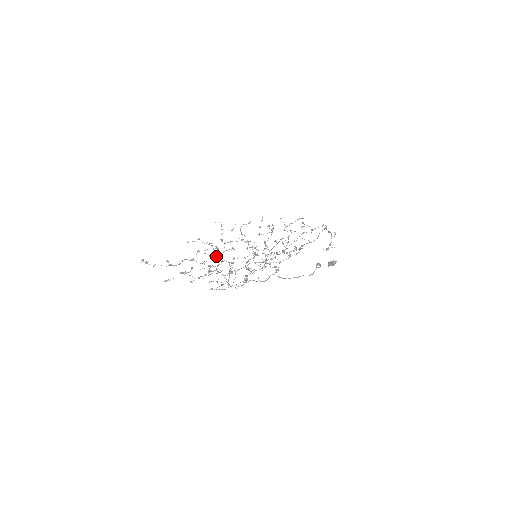
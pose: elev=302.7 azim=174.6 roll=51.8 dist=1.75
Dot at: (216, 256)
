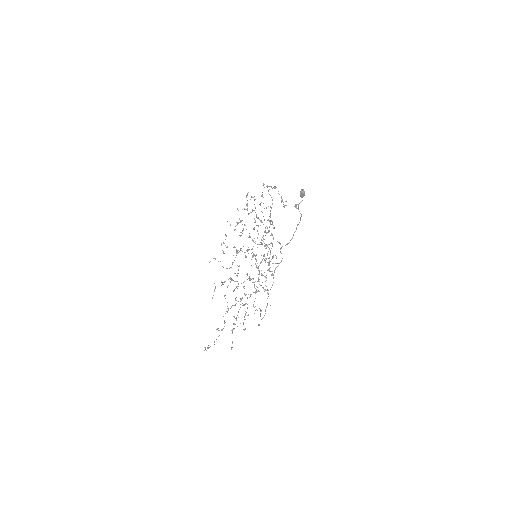
Dot at: occluded
